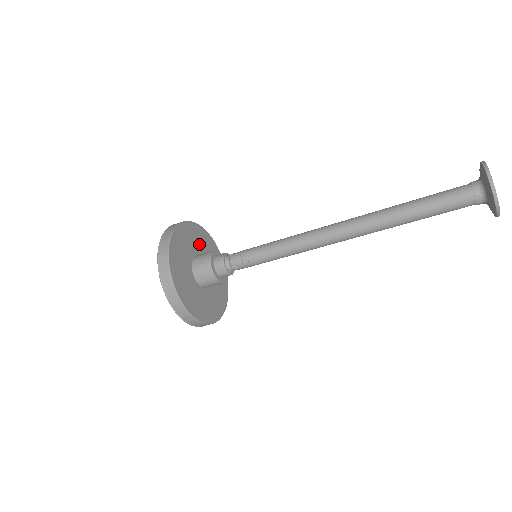
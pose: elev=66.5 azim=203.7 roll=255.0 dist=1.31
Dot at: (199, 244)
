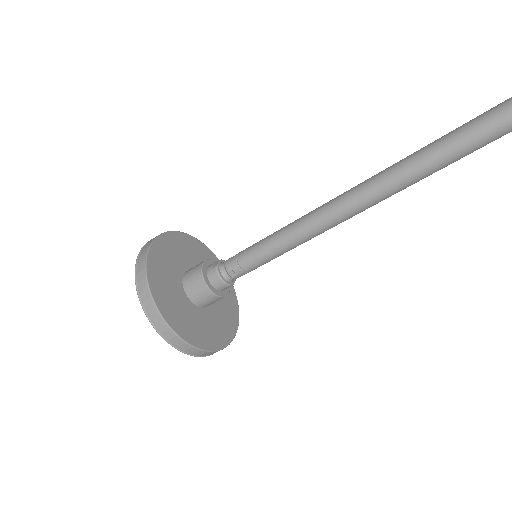
Dot at: (188, 256)
